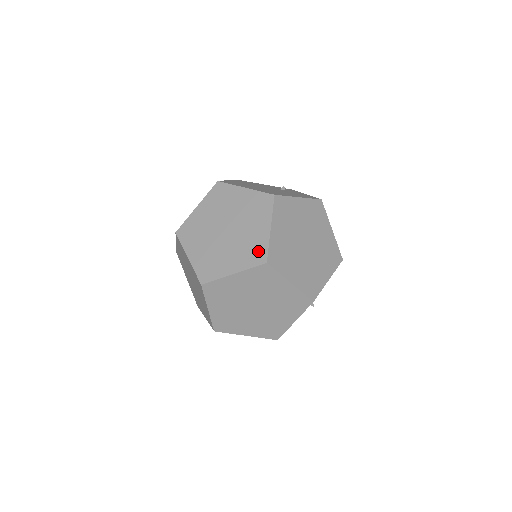
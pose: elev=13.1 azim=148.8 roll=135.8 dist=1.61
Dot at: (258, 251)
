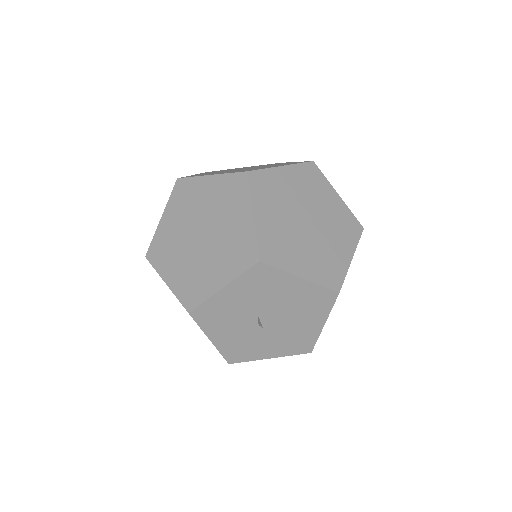
Dot at: occluded
